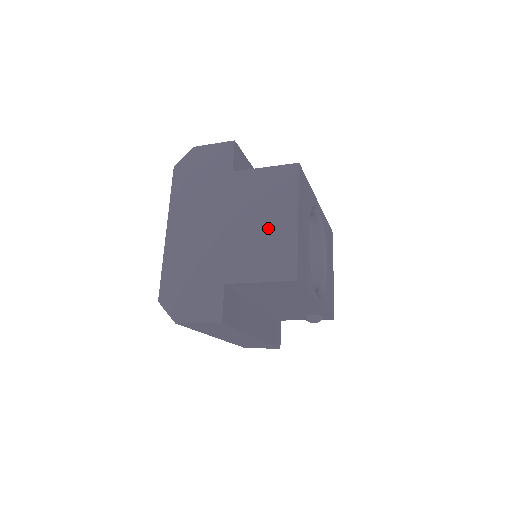
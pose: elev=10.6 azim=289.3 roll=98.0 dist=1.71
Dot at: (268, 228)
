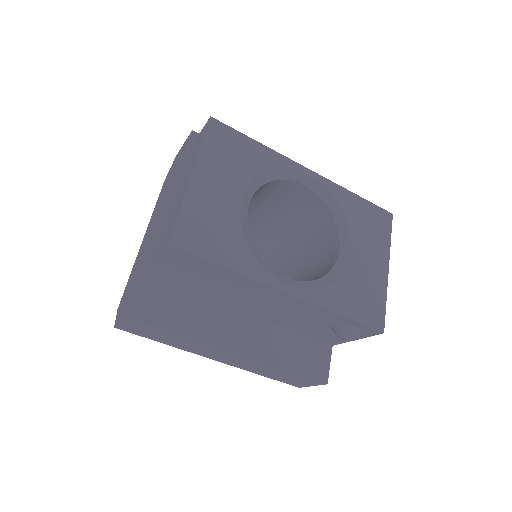
Dot at: (176, 199)
